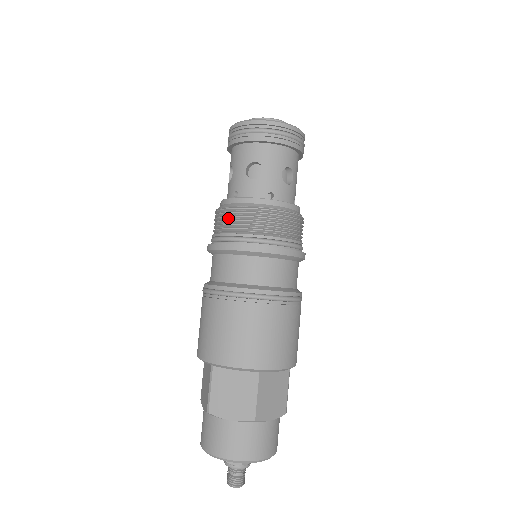
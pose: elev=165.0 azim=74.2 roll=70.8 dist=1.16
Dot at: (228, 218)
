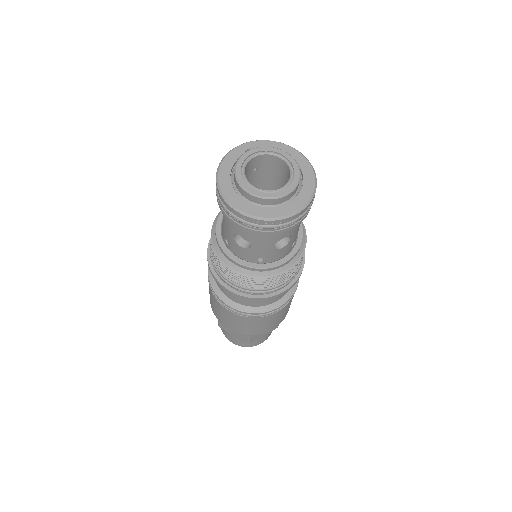
Dot at: (261, 282)
